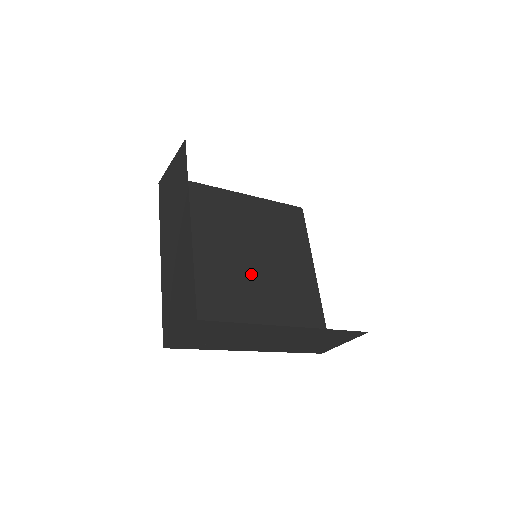
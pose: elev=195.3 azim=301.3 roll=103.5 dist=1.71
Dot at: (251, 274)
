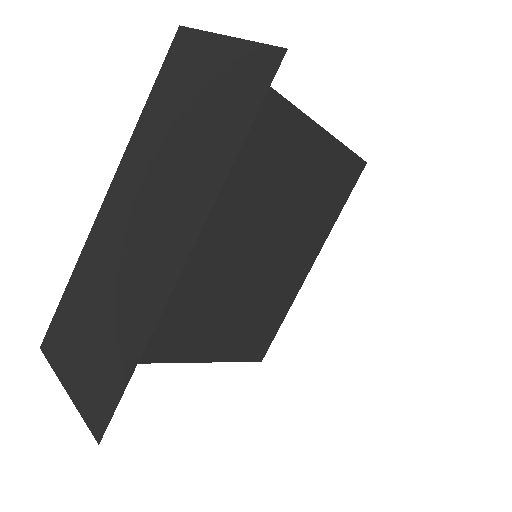
Dot at: (233, 262)
